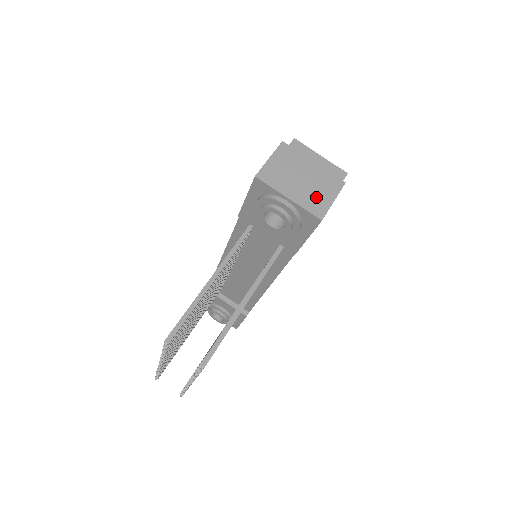
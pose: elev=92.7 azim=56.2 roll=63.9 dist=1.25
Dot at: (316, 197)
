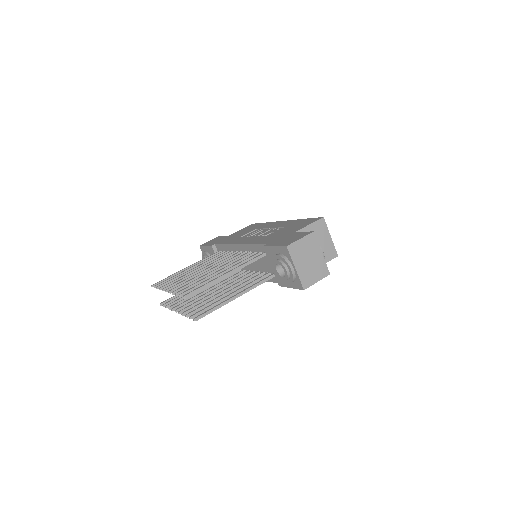
Dot at: (310, 275)
